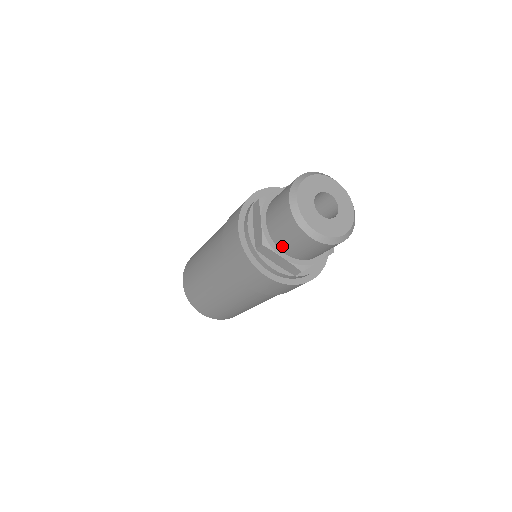
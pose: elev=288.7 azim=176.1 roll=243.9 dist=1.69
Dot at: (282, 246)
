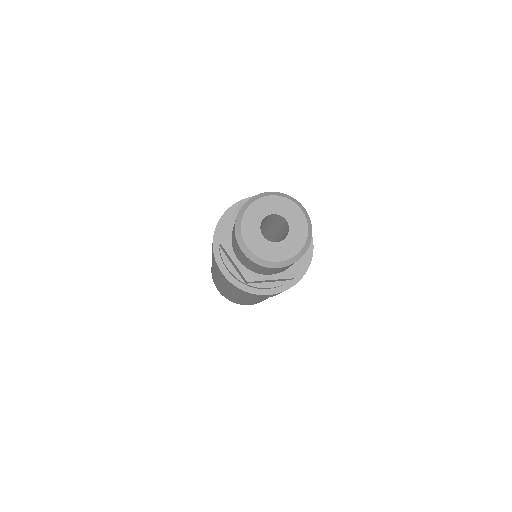
Dot at: (235, 251)
